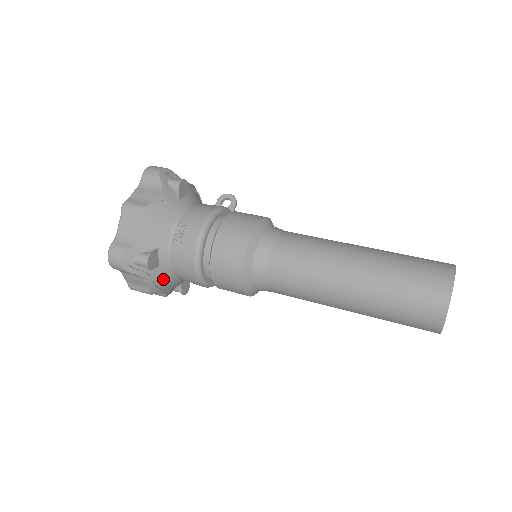
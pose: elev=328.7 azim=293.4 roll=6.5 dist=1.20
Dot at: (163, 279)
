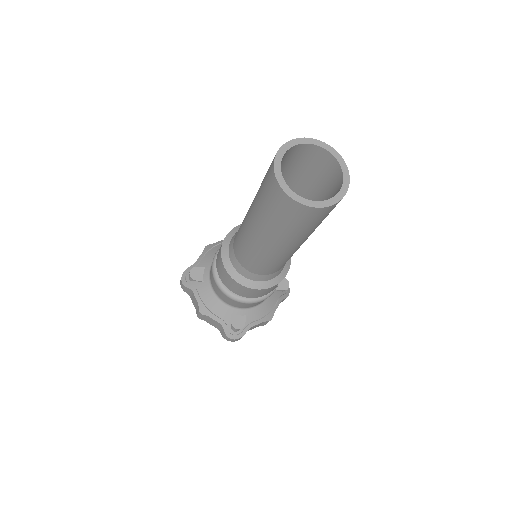
Dot at: (208, 297)
